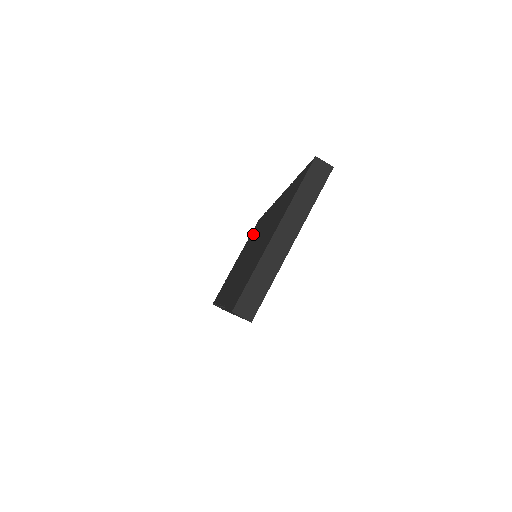
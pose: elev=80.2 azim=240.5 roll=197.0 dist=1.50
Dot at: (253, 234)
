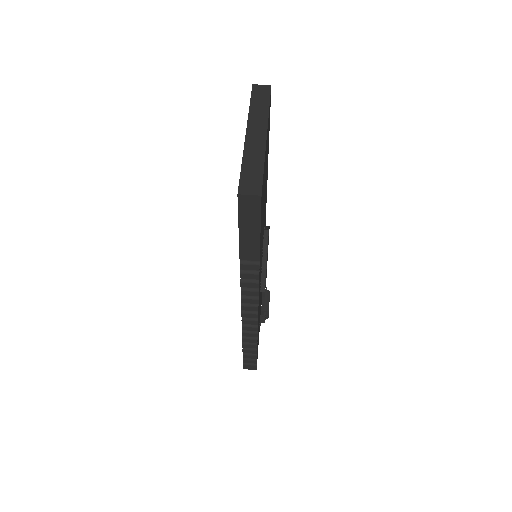
Dot at: occluded
